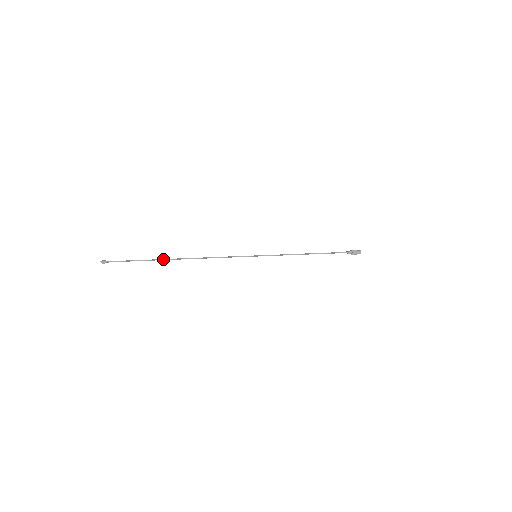
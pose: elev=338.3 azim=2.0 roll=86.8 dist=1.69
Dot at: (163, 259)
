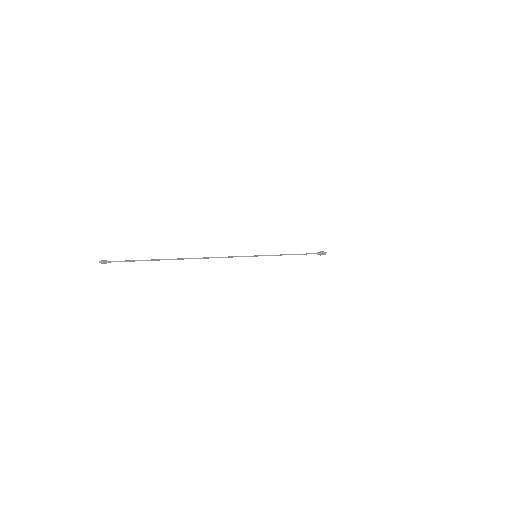
Dot at: (173, 259)
